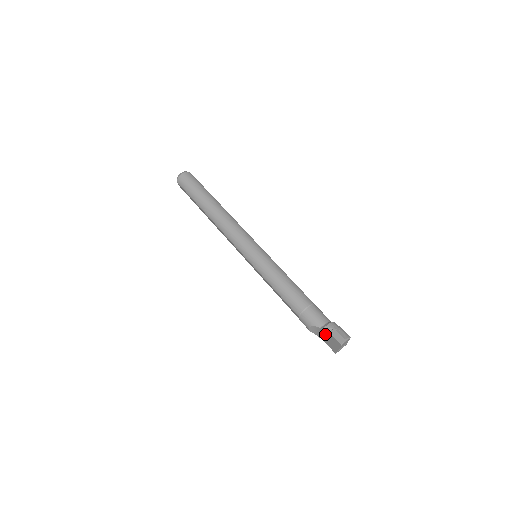
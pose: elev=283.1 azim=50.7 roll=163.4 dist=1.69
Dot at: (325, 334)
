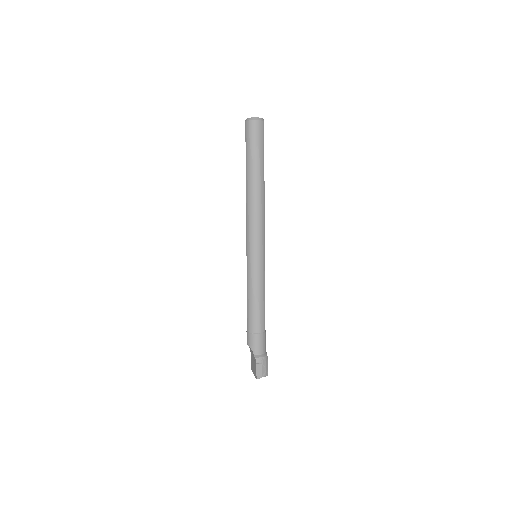
Dot at: occluded
